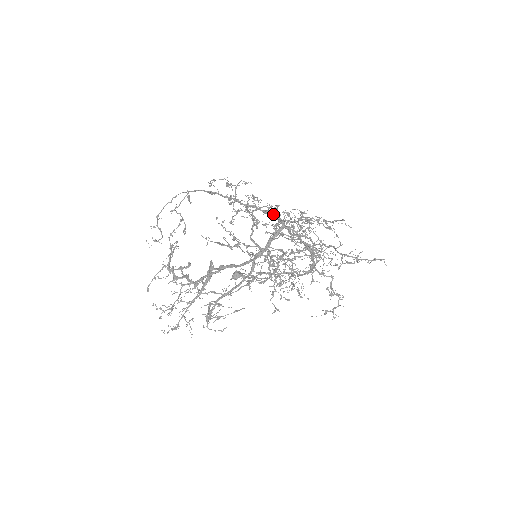
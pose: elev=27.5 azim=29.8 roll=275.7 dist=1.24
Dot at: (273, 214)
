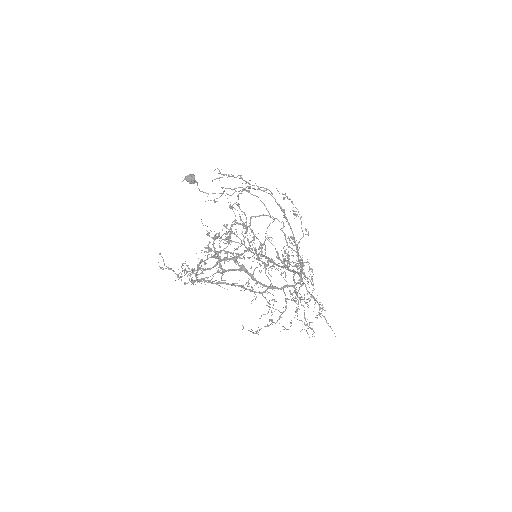
Dot at: (302, 272)
